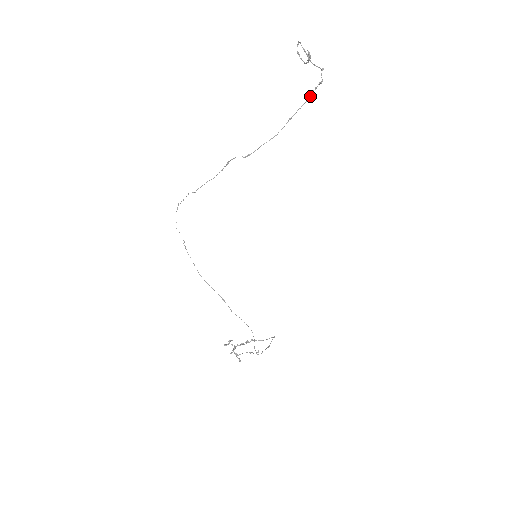
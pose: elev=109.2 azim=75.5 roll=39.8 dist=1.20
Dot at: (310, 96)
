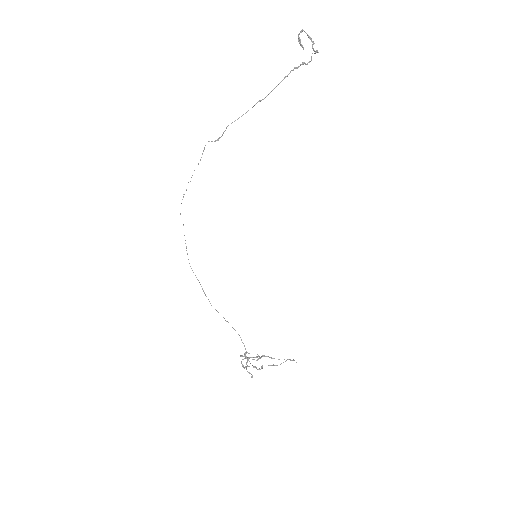
Dot at: occluded
